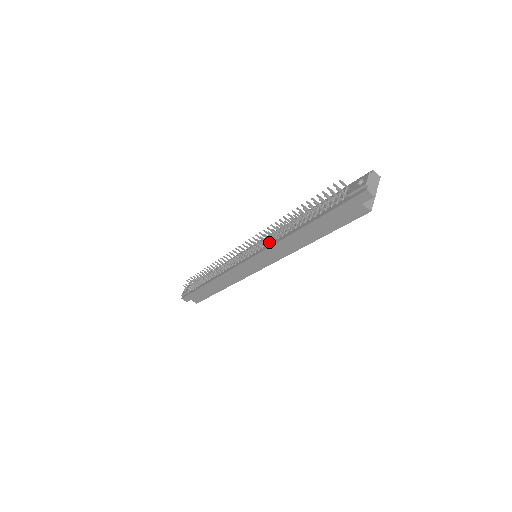
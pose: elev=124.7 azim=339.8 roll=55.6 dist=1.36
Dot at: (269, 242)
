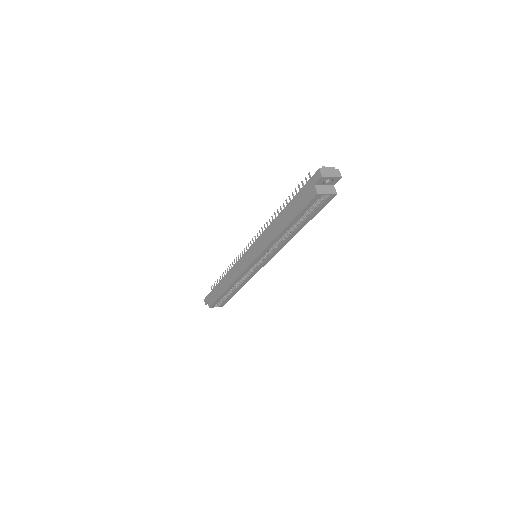
Dot at: occluded
